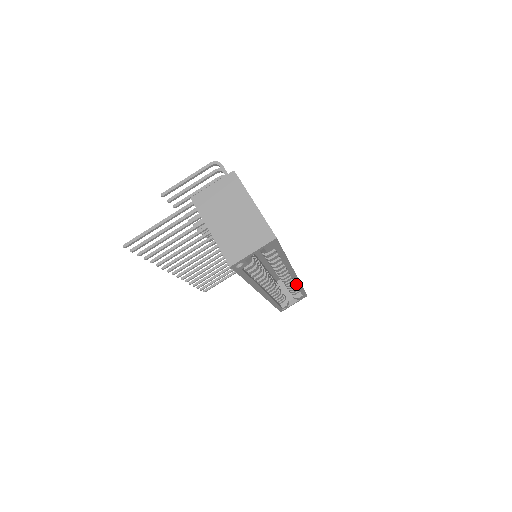
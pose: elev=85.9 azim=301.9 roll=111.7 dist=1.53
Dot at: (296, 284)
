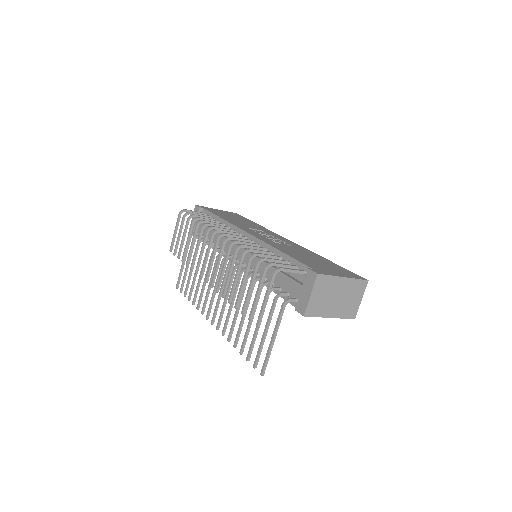
Dot at: occluded
